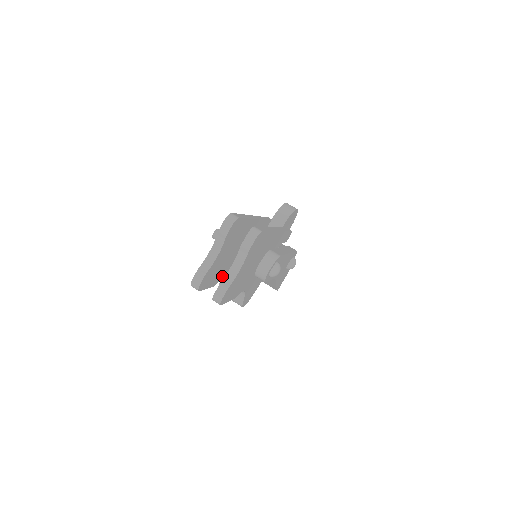
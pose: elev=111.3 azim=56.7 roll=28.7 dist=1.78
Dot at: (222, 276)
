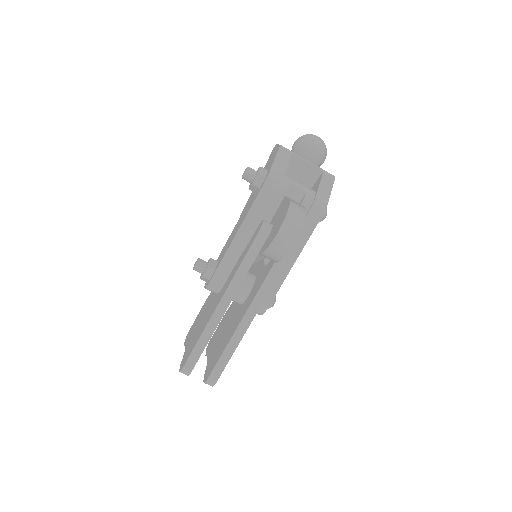
Dot at: occluded
